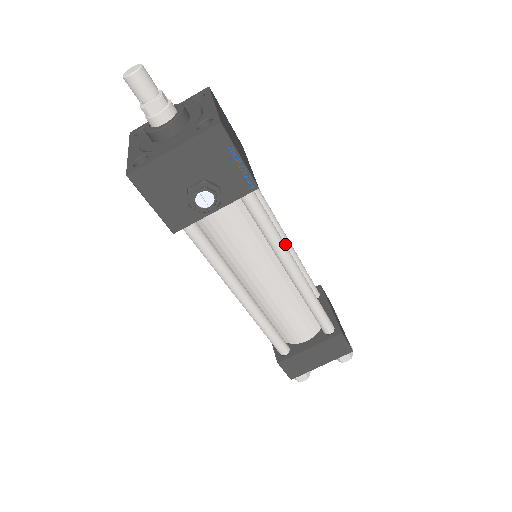
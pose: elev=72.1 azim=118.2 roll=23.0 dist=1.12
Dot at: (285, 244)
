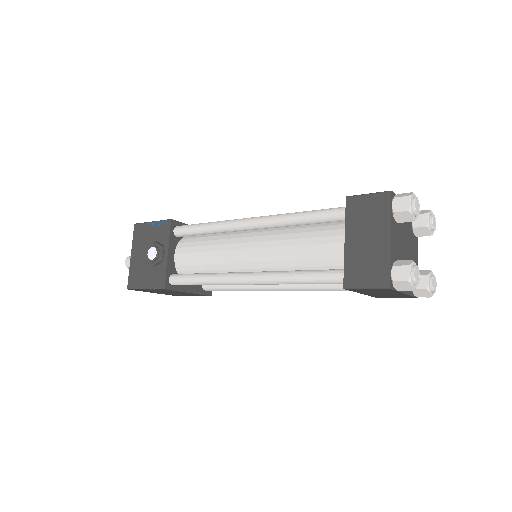
Dot at: occluded
